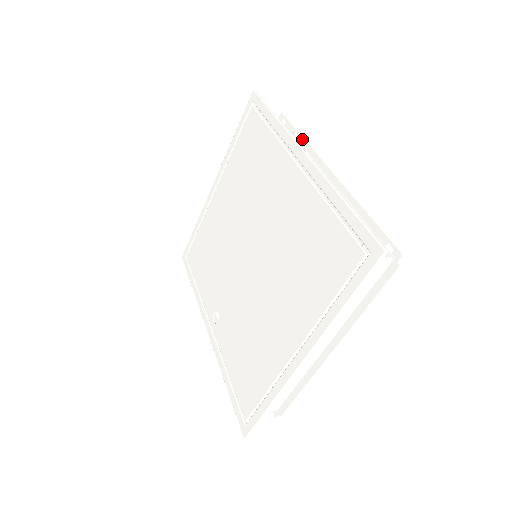
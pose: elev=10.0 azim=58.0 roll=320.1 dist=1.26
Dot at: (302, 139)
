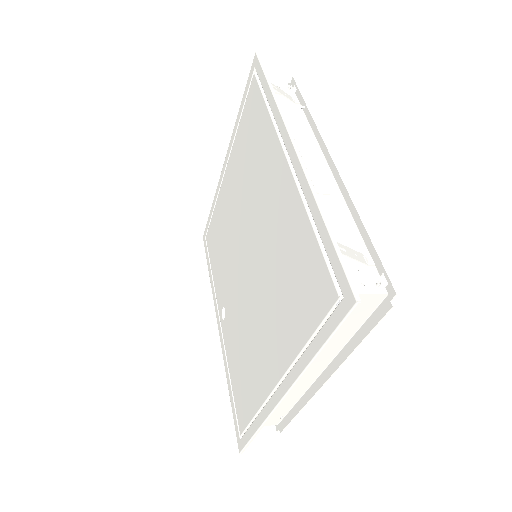
Dot at: (309, 115)
